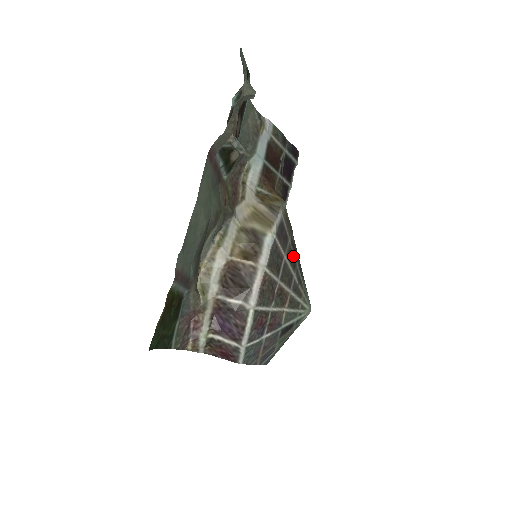
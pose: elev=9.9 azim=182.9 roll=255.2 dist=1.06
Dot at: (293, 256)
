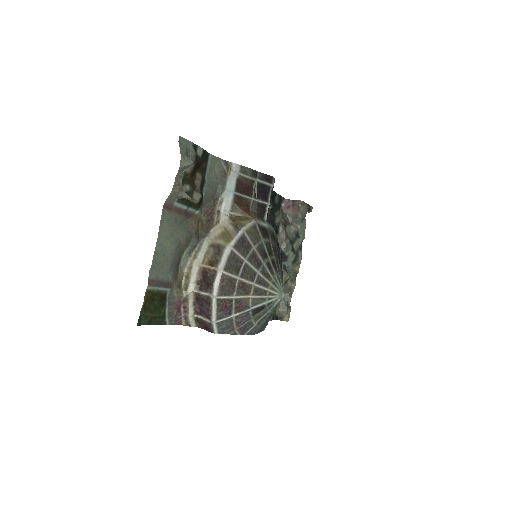
Dot at: (258, 258)
